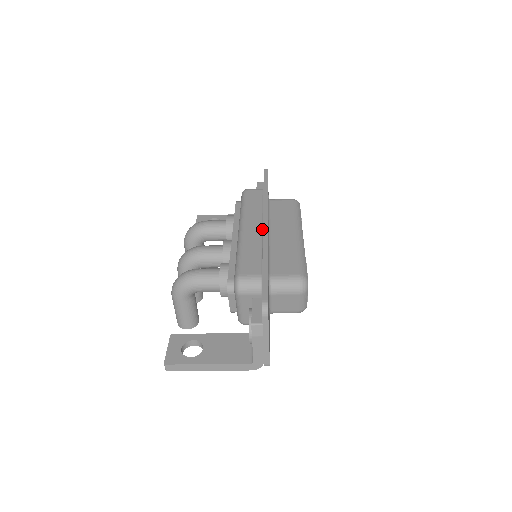
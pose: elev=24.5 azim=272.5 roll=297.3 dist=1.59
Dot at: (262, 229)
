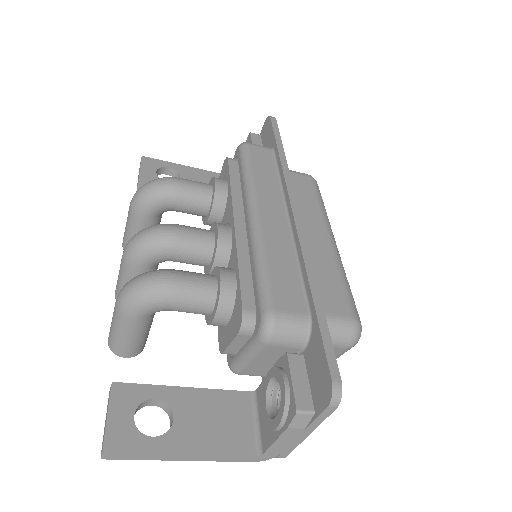
Dot at: (289, 223)
